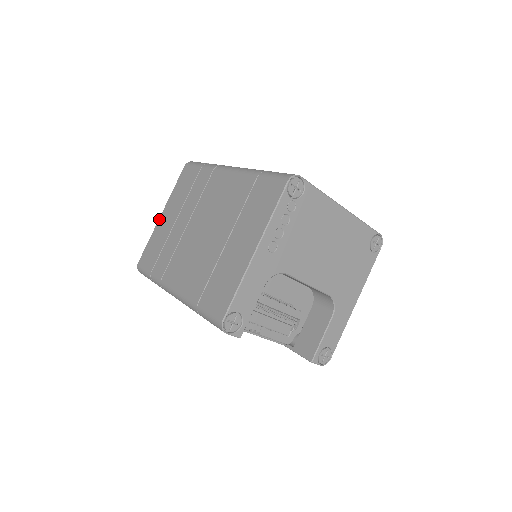
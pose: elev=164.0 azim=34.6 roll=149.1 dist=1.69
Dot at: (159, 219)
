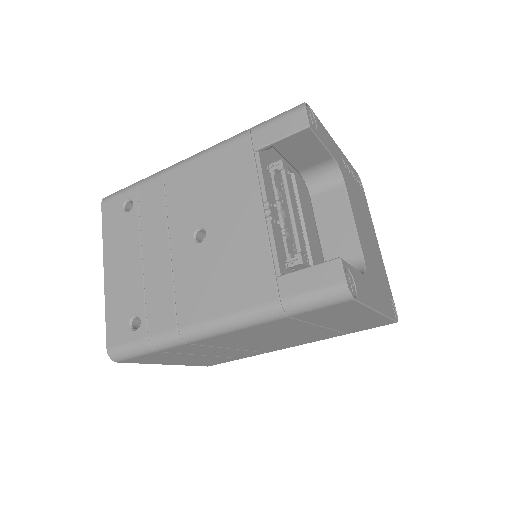
Dot at: occluded
